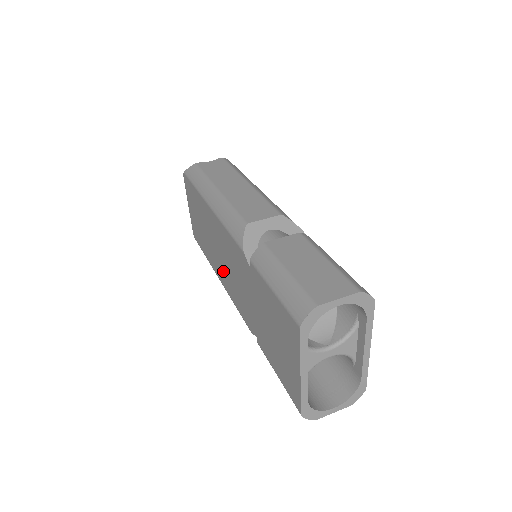
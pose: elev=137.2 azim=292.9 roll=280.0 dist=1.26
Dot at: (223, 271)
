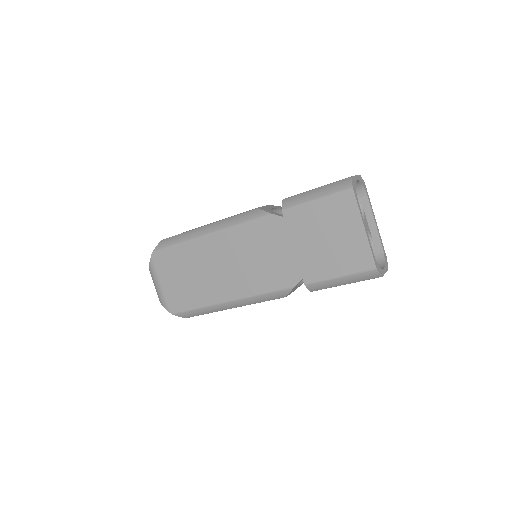
Dot at: (238, 279)
